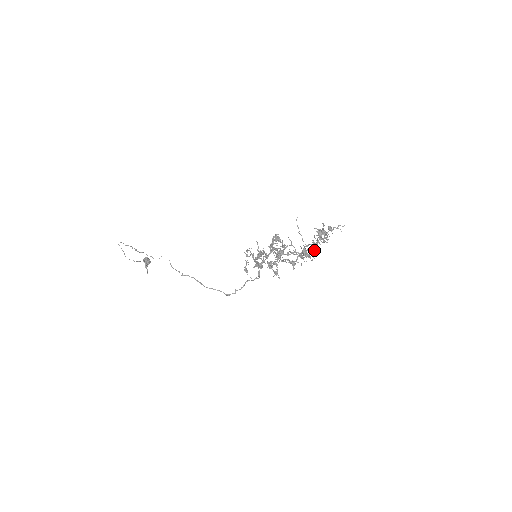
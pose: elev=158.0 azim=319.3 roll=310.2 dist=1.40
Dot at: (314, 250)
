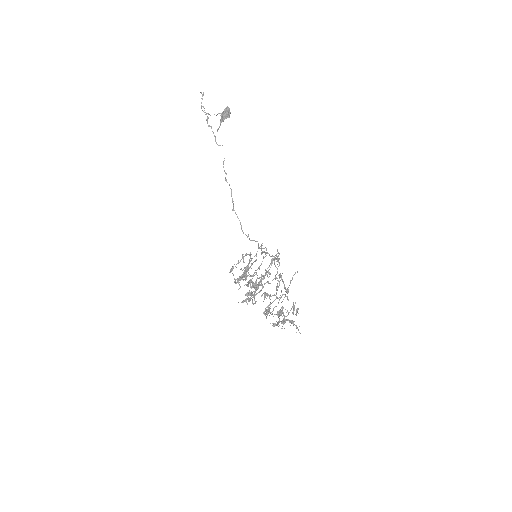
Dot at: (277, 314)
